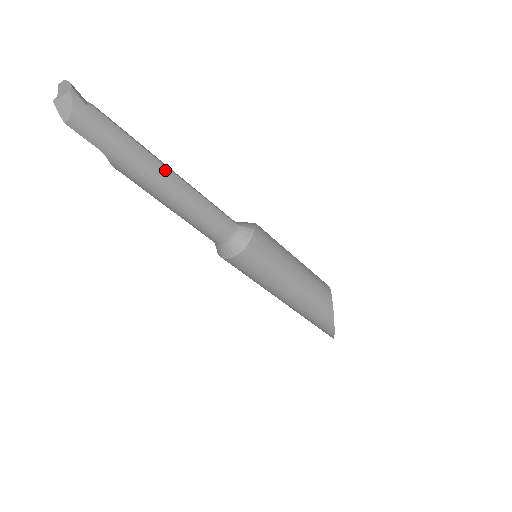
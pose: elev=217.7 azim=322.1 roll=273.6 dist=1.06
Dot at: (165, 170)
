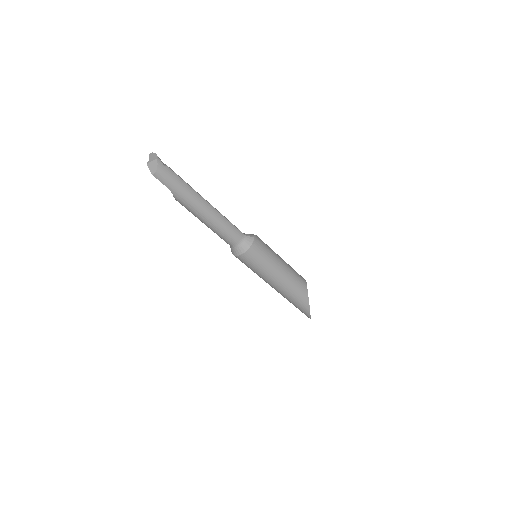
Dot at: (203, 201)
